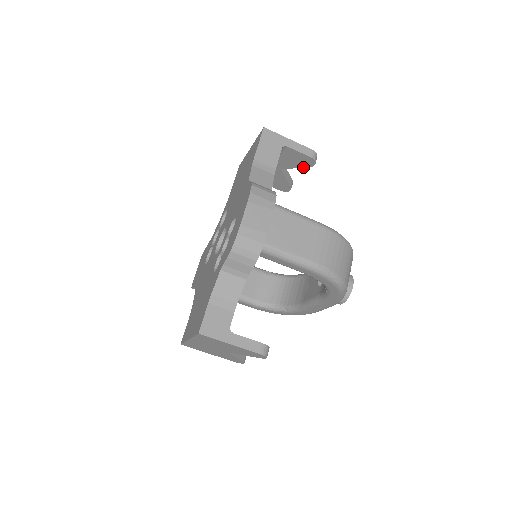
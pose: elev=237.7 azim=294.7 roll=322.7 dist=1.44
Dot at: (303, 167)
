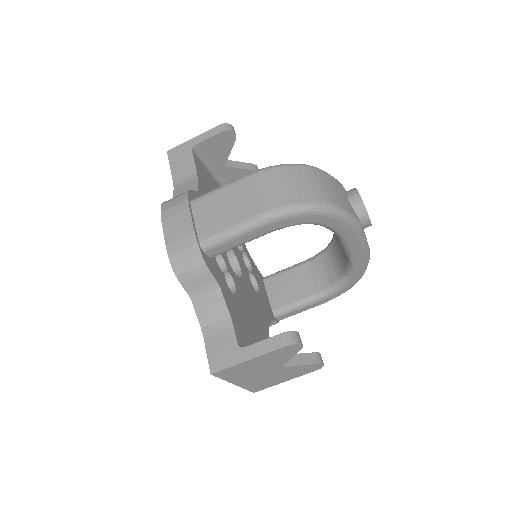
Dot at: (232, 145)
